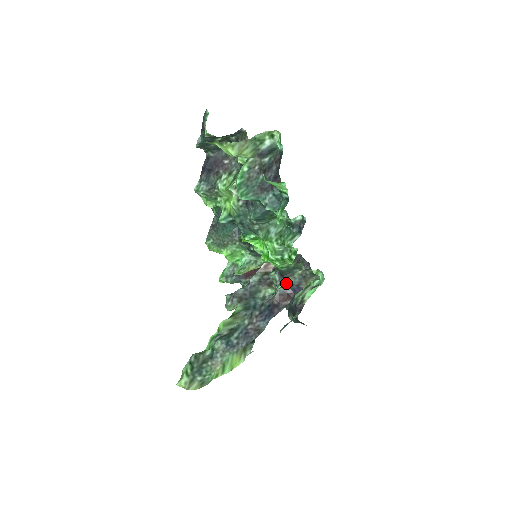
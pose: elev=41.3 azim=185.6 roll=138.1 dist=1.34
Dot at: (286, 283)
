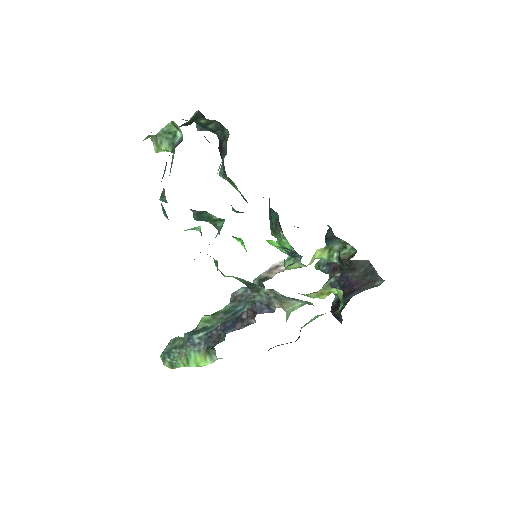
Dot at: (256, 298)
